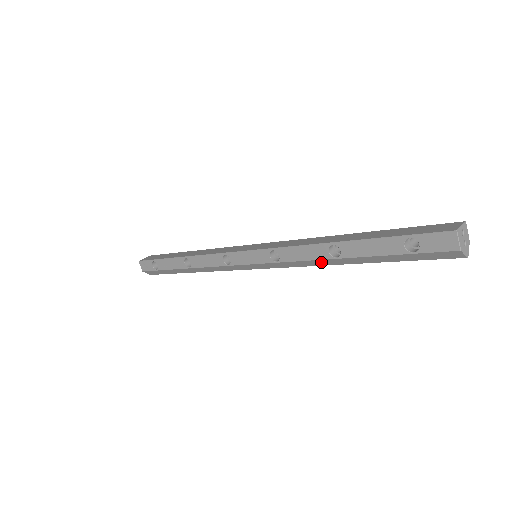
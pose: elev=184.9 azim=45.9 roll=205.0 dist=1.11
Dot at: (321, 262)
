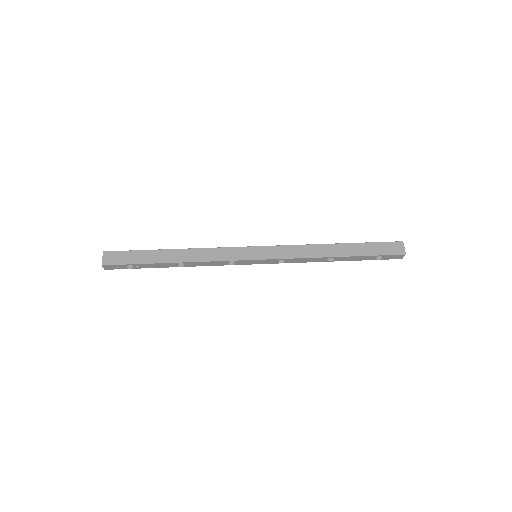
Dot at: (315, 261)
